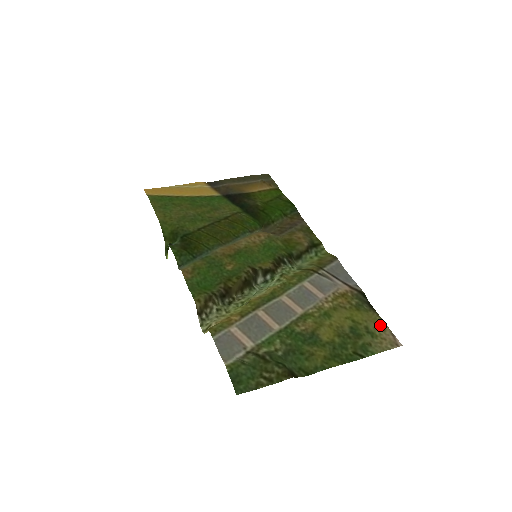
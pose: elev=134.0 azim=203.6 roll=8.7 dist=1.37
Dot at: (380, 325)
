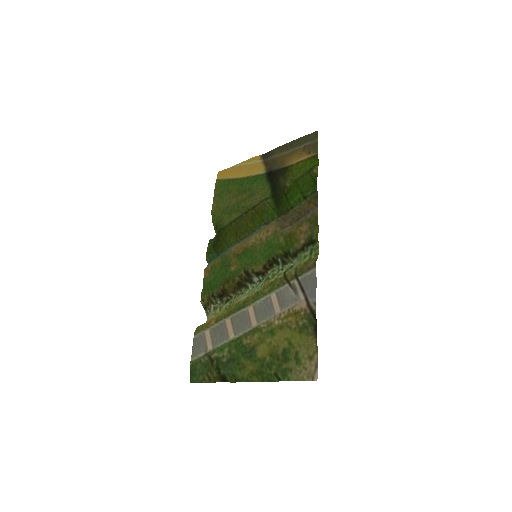
Dot at: (311, 353)
